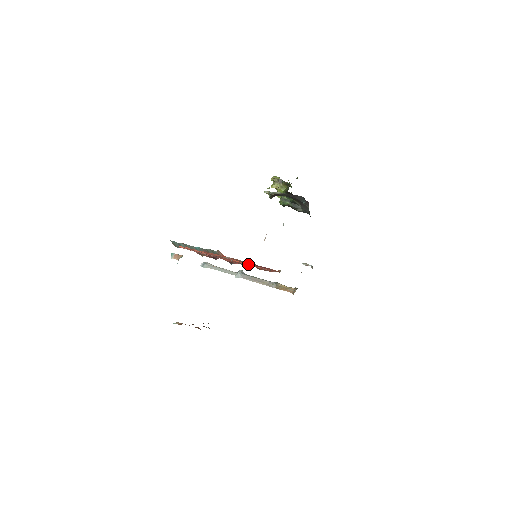
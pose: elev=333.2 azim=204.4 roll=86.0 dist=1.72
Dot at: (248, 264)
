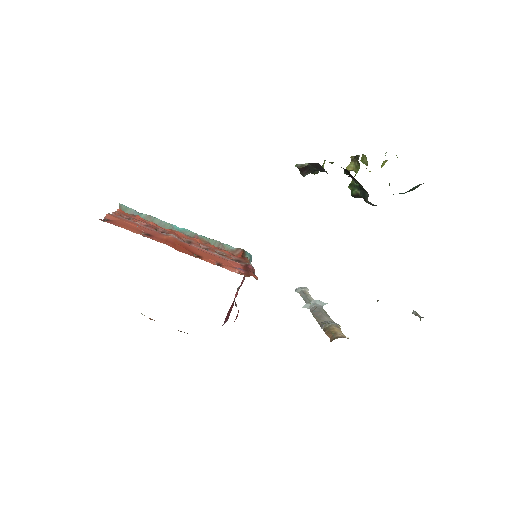
Dot at: occluded
